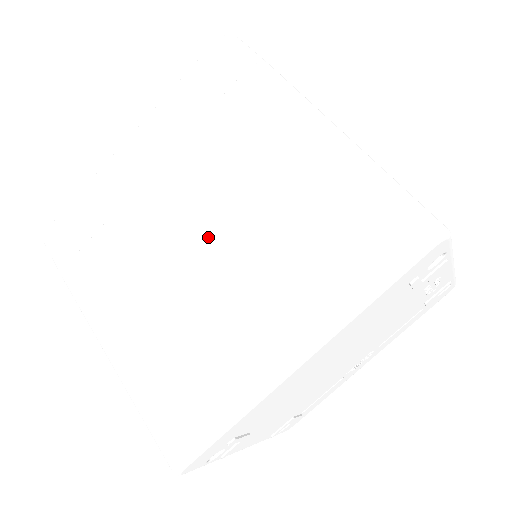
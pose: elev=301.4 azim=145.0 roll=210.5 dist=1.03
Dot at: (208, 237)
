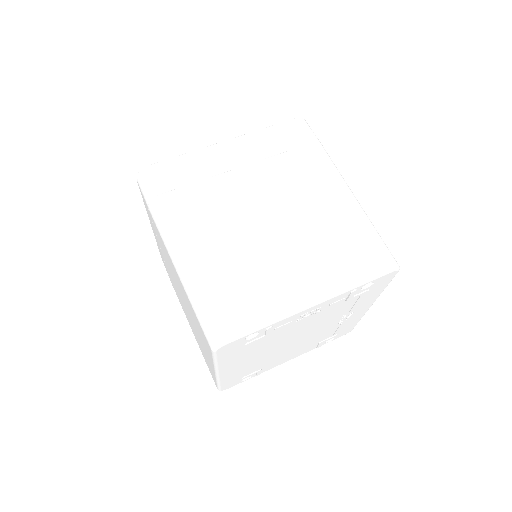
Dot at: occluded
